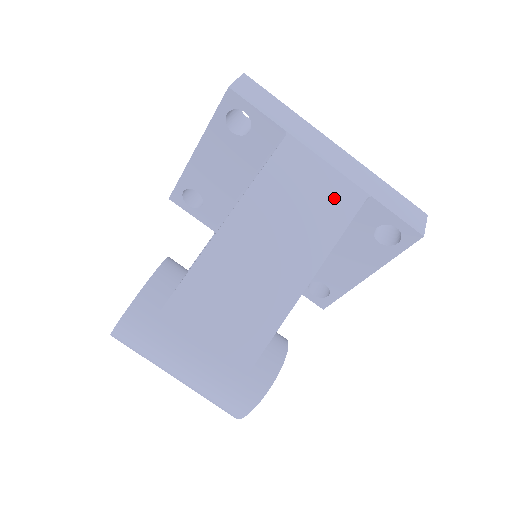
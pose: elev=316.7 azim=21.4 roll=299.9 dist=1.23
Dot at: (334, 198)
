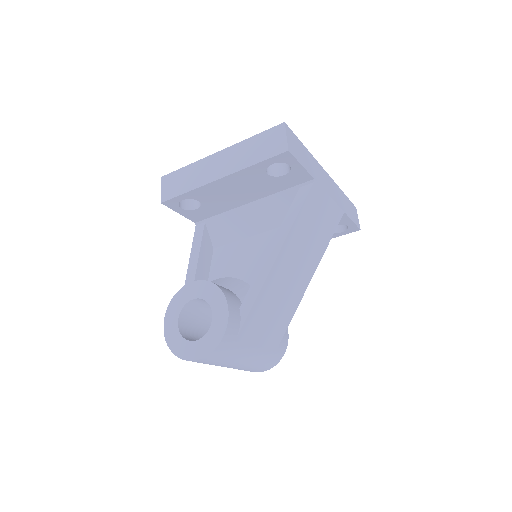
Dot at: (329, 221)
